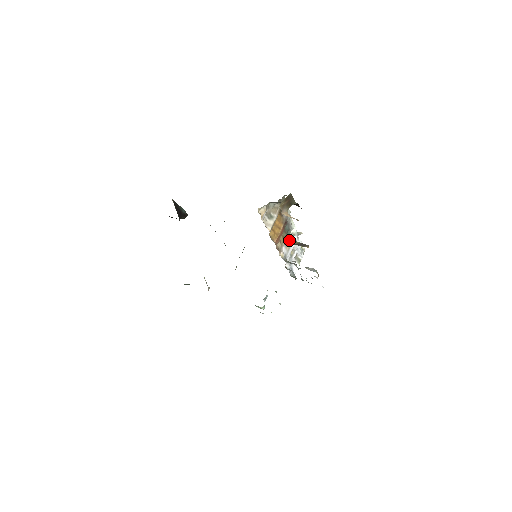
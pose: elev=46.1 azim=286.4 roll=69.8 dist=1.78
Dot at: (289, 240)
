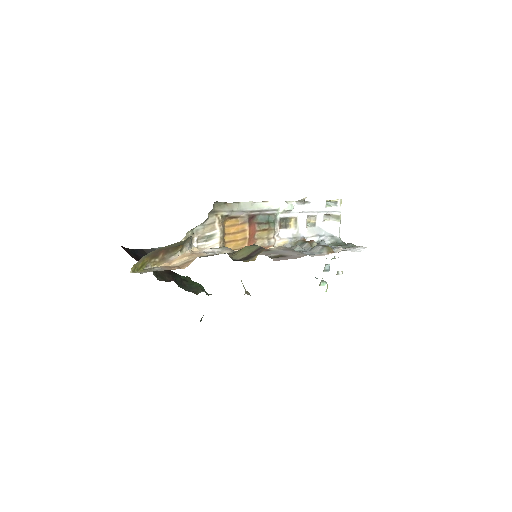
Dot at: (239, 254)
